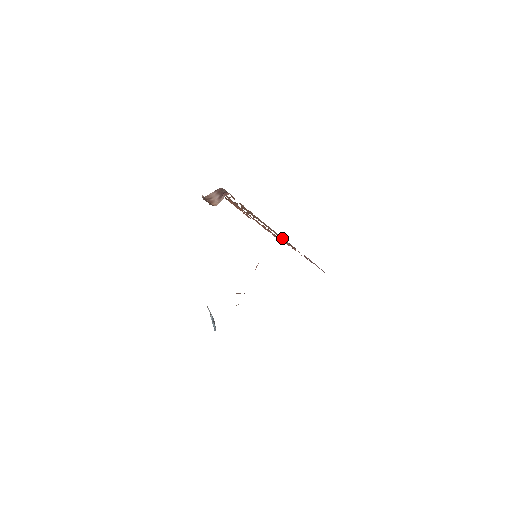
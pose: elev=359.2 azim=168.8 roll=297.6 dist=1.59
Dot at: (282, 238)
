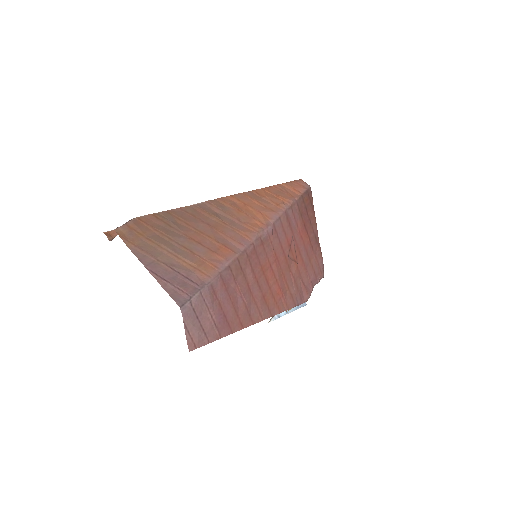
Dot at: (163, 263)
